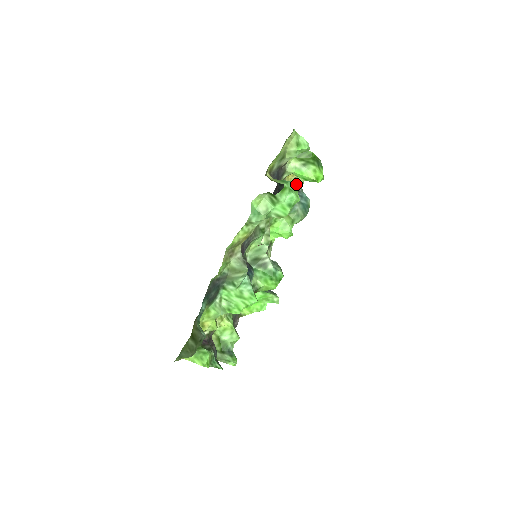
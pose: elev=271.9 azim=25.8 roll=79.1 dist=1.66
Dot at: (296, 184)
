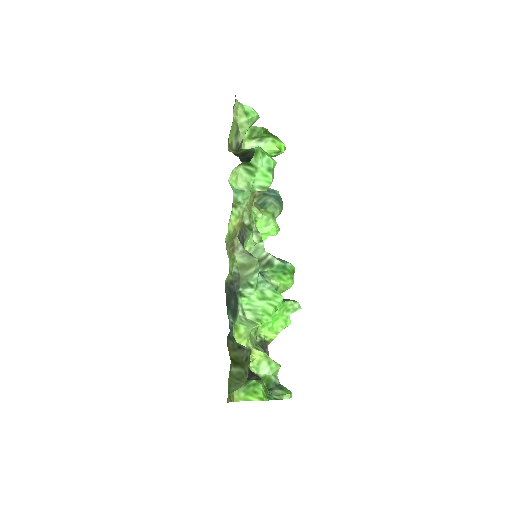
Dot at: occluded
